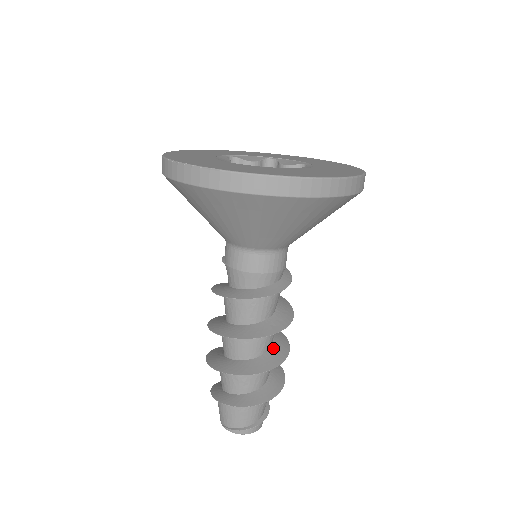
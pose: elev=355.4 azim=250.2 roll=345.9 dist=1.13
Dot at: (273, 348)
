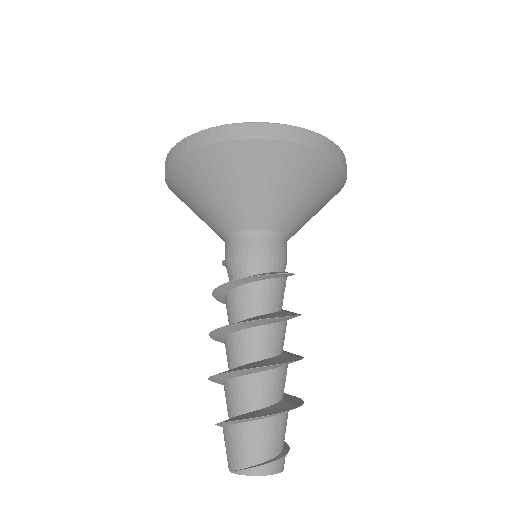
Dot at: (284, 354)
